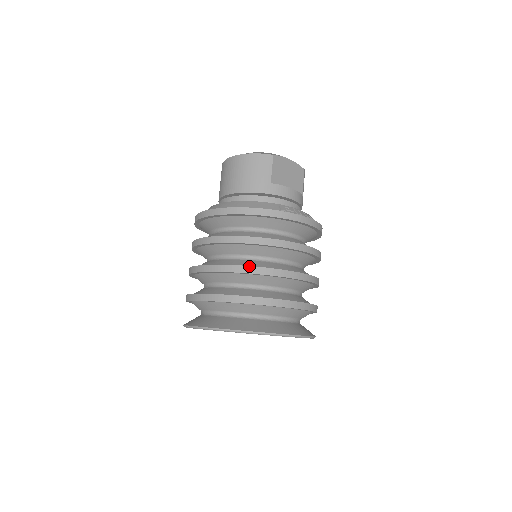
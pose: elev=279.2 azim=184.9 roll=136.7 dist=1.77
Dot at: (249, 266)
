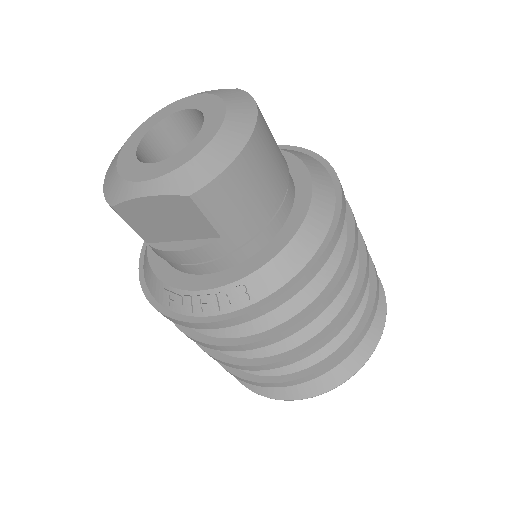
Dot at: occluded
